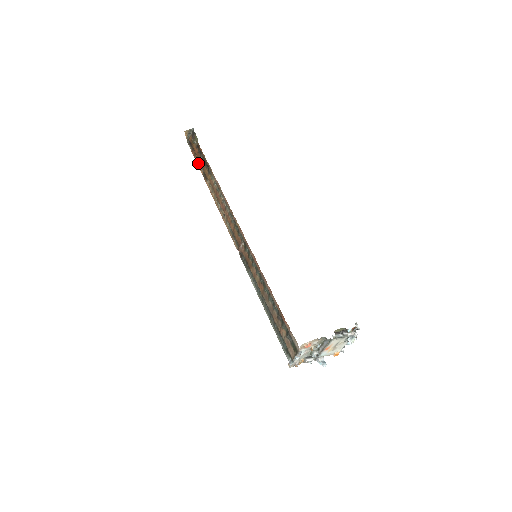
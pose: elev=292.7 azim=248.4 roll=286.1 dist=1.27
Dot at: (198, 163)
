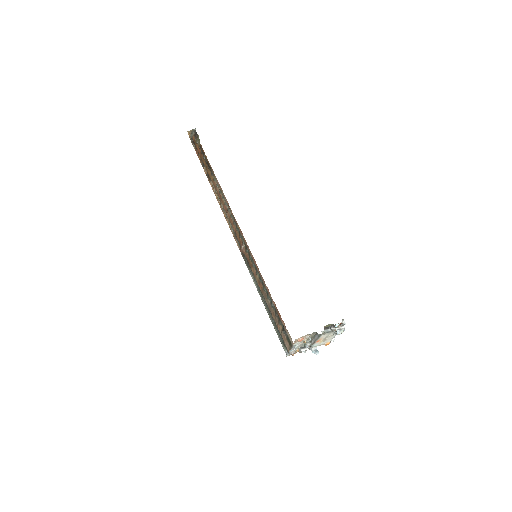
Dot at: (202, 163)
